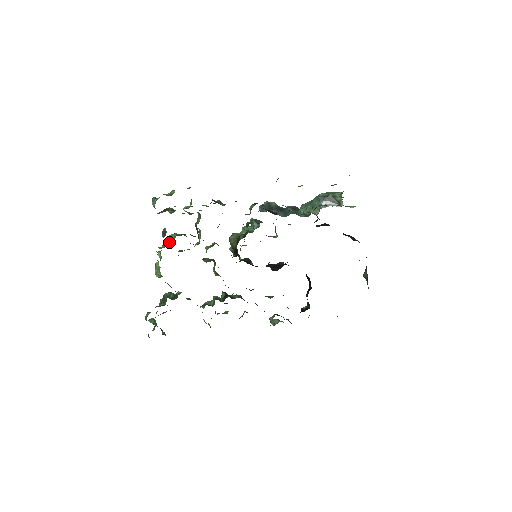
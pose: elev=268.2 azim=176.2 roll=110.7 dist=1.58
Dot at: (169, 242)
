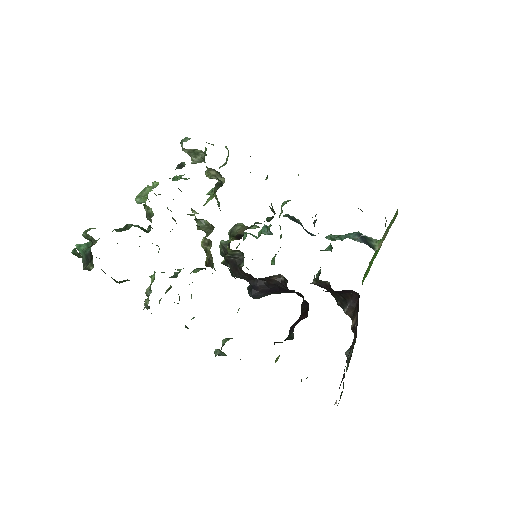
Dot at: (181, 176)
